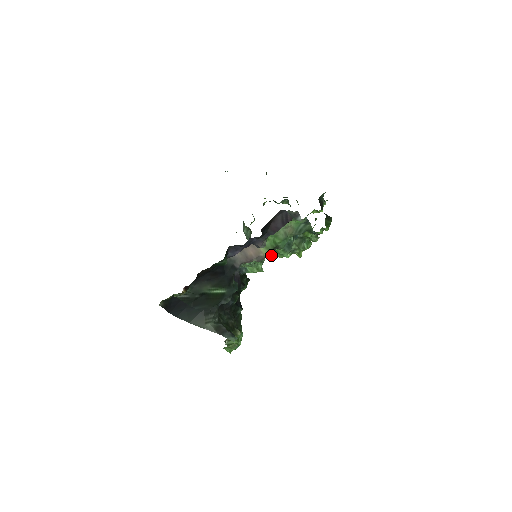
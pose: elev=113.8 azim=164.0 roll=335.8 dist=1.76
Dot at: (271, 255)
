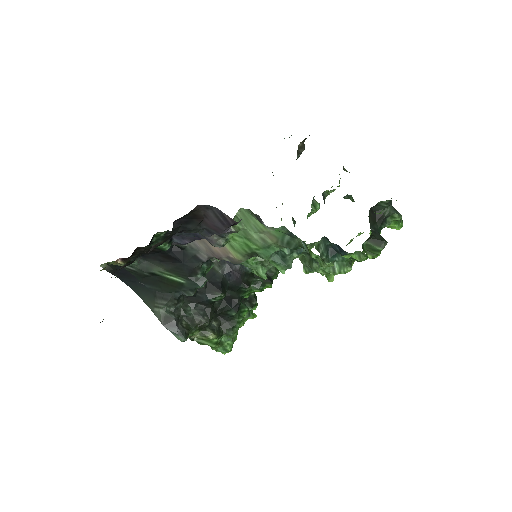
Dot at: occluded
